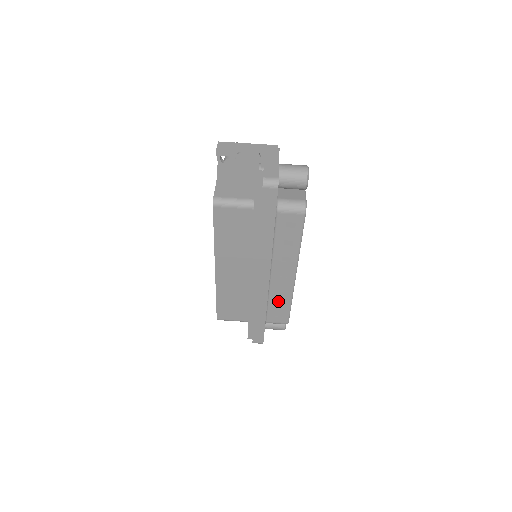
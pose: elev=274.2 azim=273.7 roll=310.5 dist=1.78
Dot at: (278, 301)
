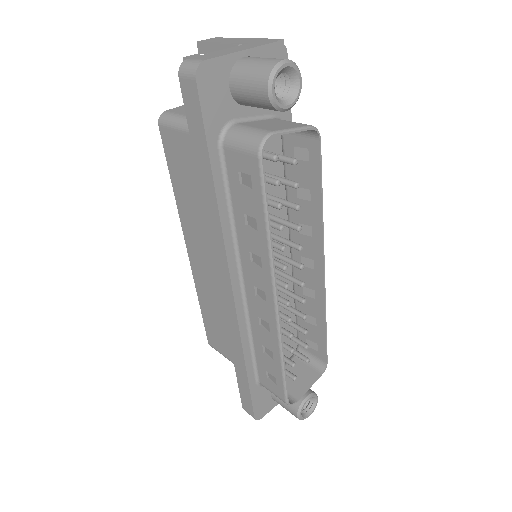
Dot at: (266, 348)
